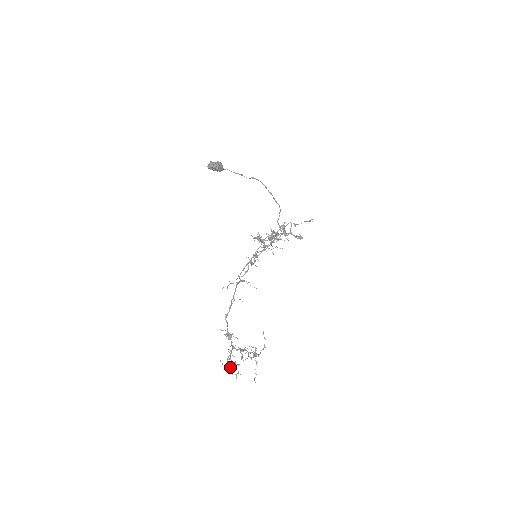
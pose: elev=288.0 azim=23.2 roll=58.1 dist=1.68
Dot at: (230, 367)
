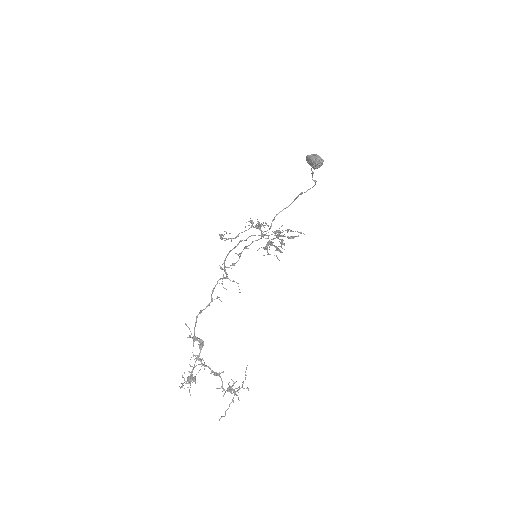
Dot at: (187, 381)
